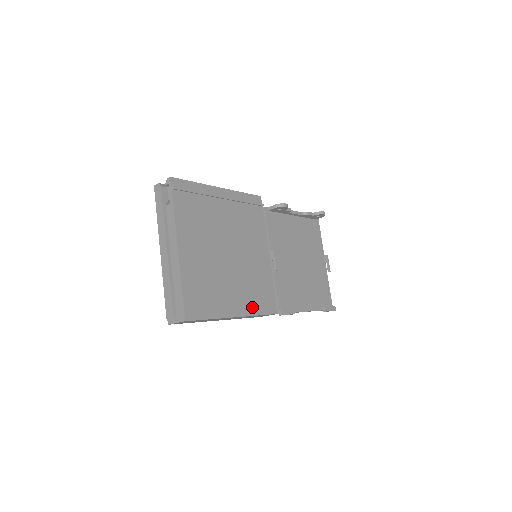
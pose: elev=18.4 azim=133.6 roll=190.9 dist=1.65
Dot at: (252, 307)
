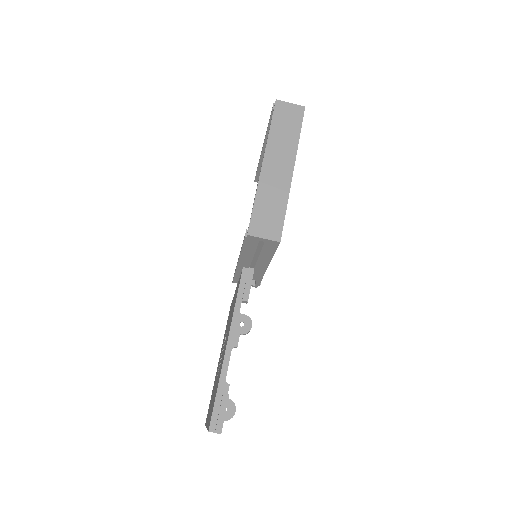
Dot at: occluded
